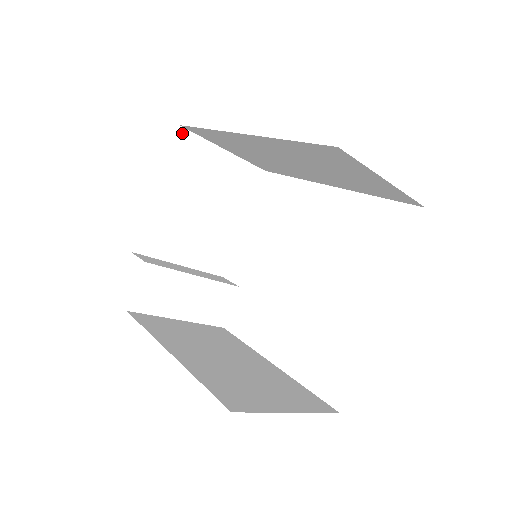
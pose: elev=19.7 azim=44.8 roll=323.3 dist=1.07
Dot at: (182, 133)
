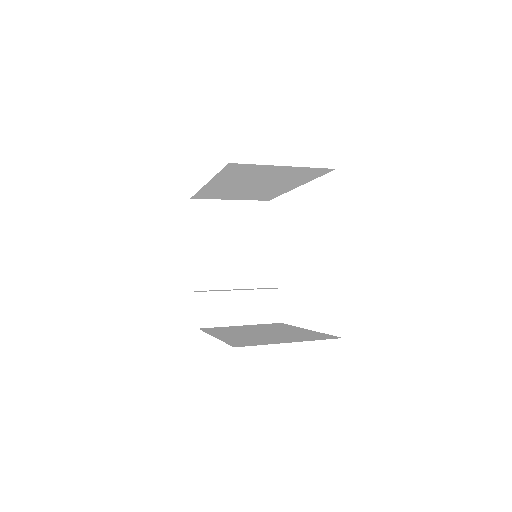
Dot at: (194, 203)
